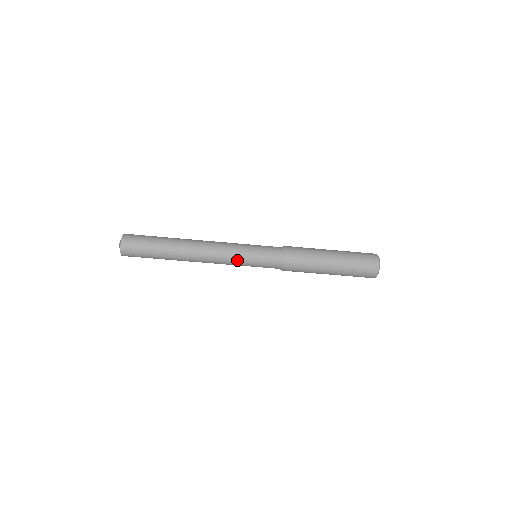
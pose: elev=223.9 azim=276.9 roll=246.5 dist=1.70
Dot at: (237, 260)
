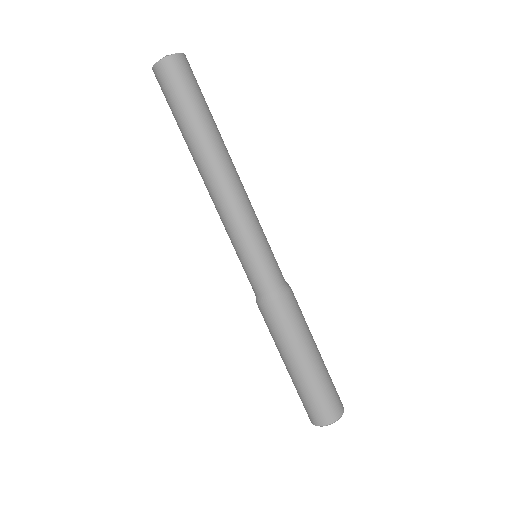
Dot at: (238, 234)
